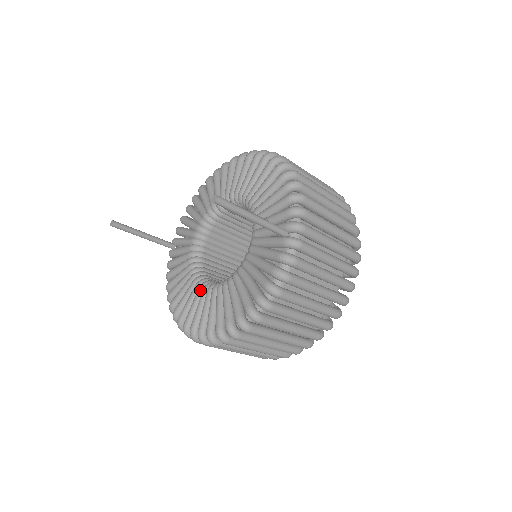
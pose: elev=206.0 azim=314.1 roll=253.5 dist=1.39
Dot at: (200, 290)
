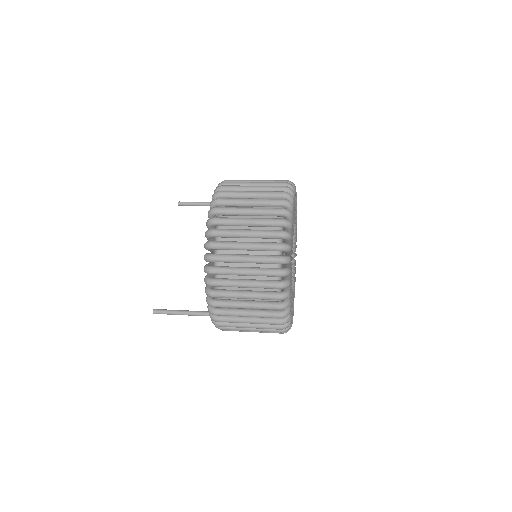
Dot at: occluded
